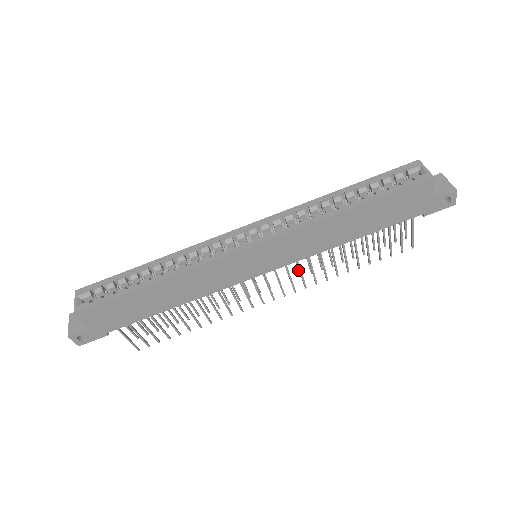
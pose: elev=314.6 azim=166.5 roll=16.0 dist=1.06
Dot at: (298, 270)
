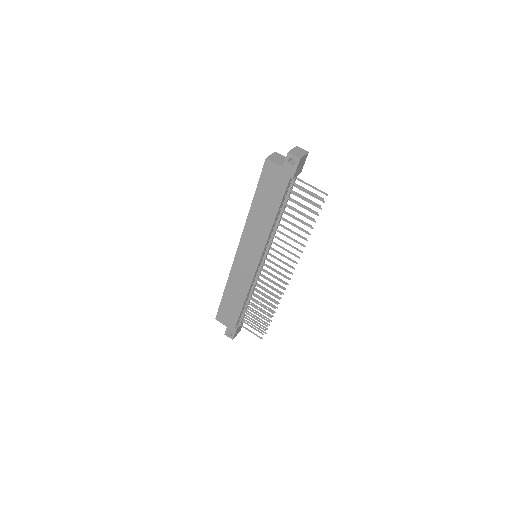
Dot at: occluded
